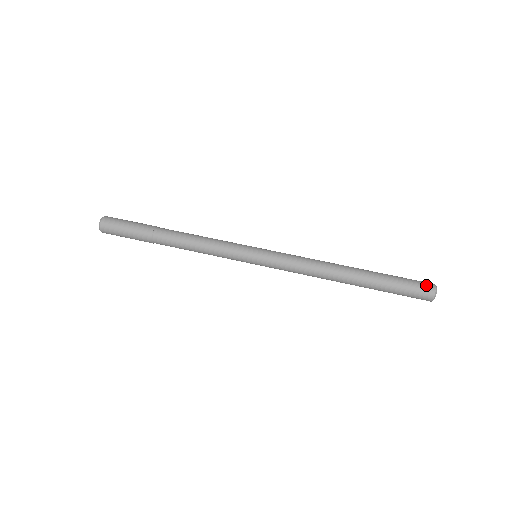
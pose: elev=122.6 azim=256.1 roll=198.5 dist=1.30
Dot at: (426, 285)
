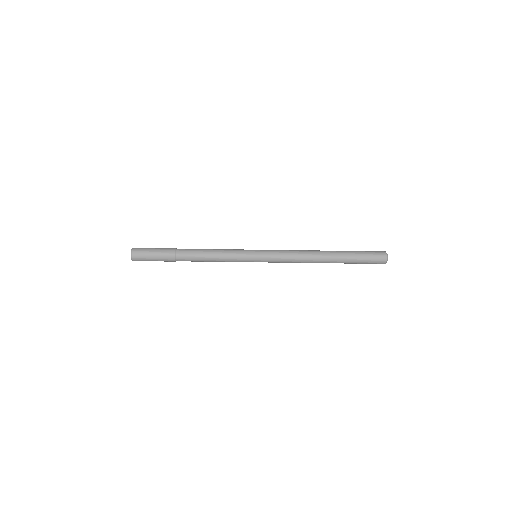
Dot at: (380, 262)
